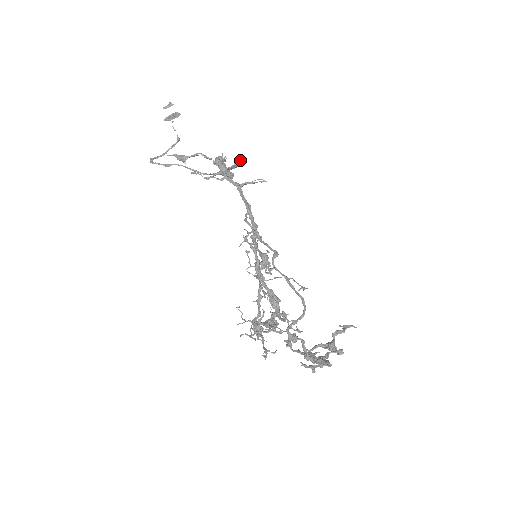
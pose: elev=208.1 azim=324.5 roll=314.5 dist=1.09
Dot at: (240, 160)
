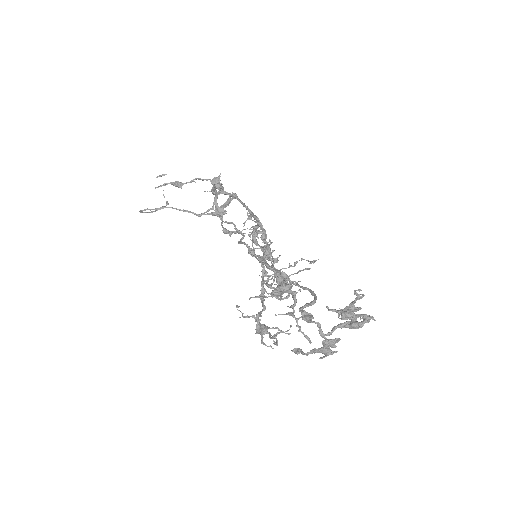
Dot at: (234, 193)
